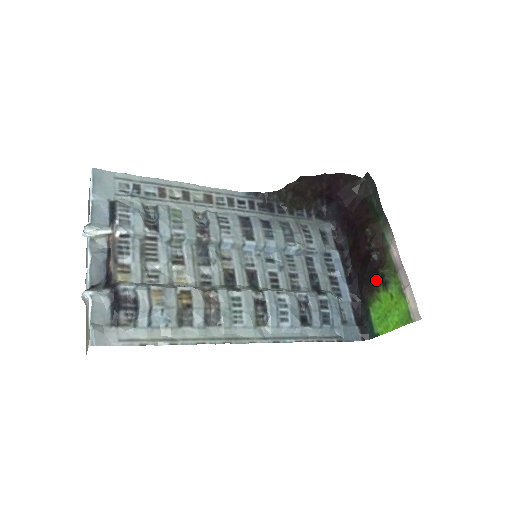
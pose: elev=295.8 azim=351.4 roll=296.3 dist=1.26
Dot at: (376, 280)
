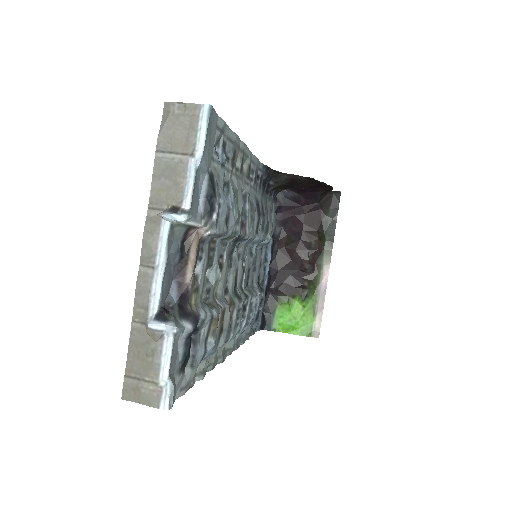
Dot at: (298, 288)
